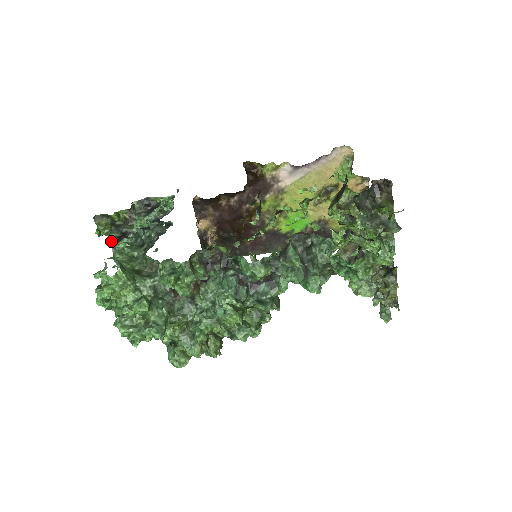
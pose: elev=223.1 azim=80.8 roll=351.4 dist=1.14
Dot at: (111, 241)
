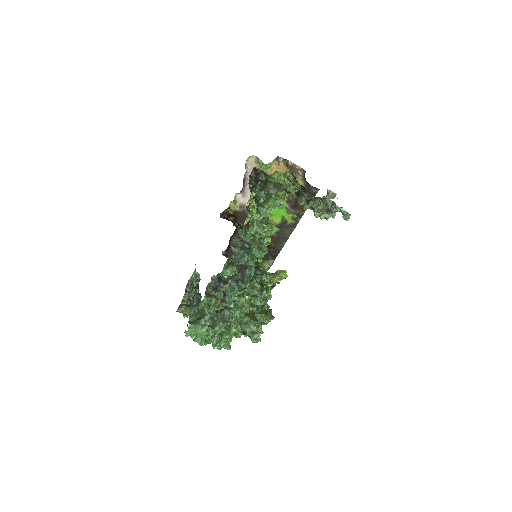
Dot at: occluded
